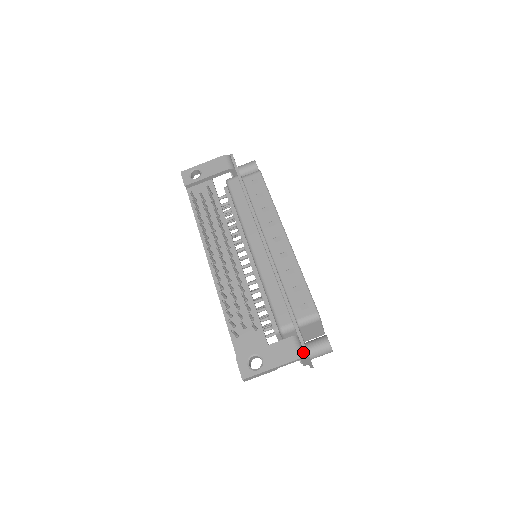
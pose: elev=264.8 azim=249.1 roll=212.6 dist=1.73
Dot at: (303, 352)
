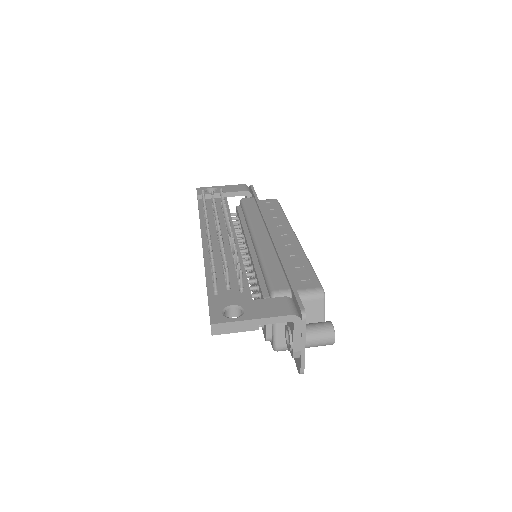
Dot at: (299, 314)
